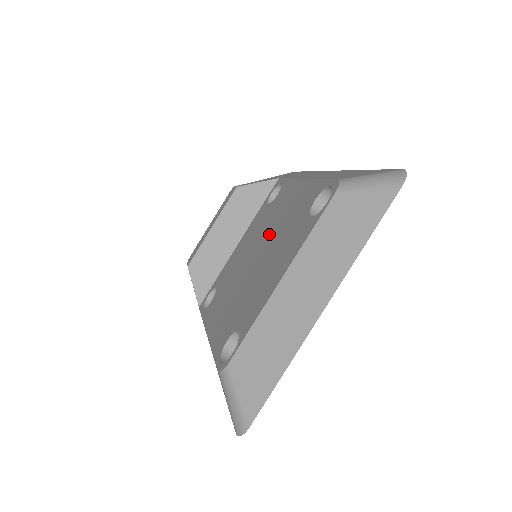
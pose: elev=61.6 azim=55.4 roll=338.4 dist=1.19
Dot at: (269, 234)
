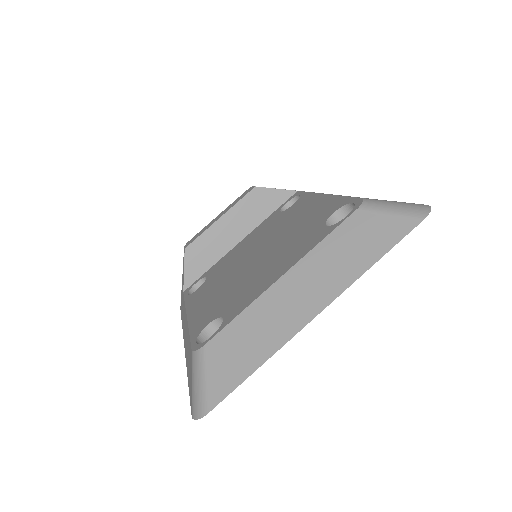
Dot at: (276, 236)
